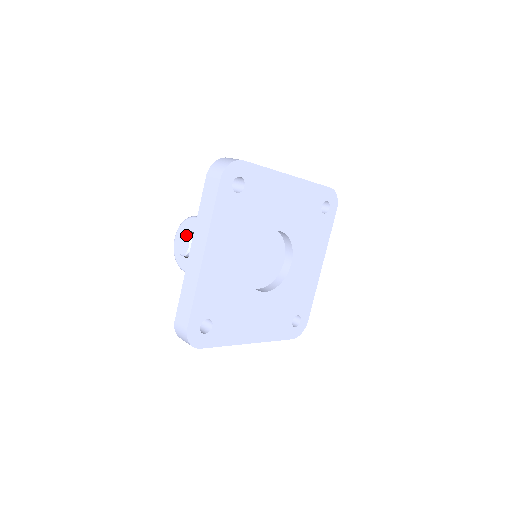
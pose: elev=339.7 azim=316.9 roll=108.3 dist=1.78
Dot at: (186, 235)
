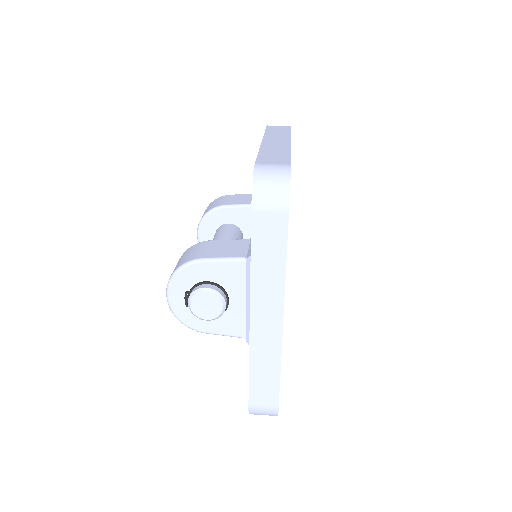
Dot at: (210, 293)
